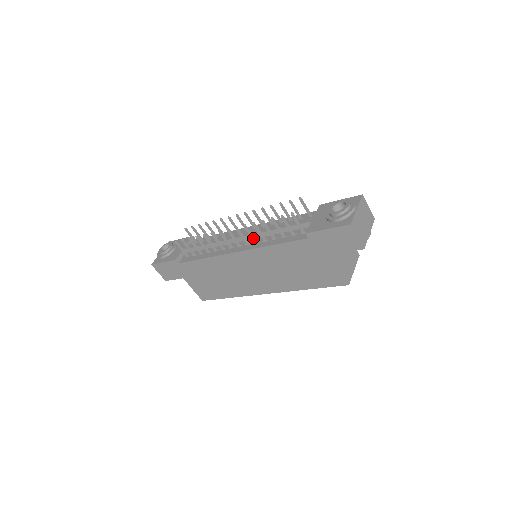
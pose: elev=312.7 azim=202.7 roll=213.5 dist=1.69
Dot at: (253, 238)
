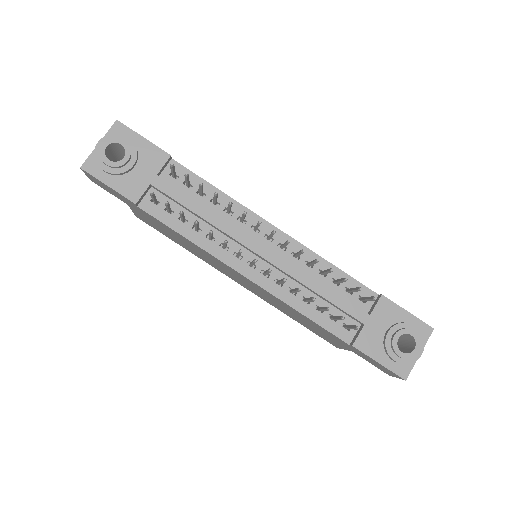
Dot at: (280, 283)
